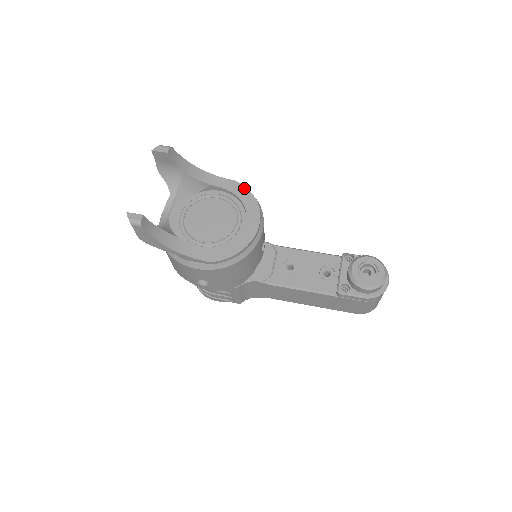
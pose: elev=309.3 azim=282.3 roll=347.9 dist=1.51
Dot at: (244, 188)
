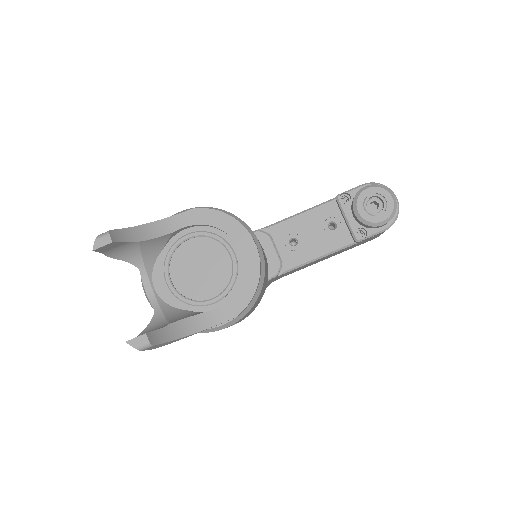
Dot at: (210, 211)
